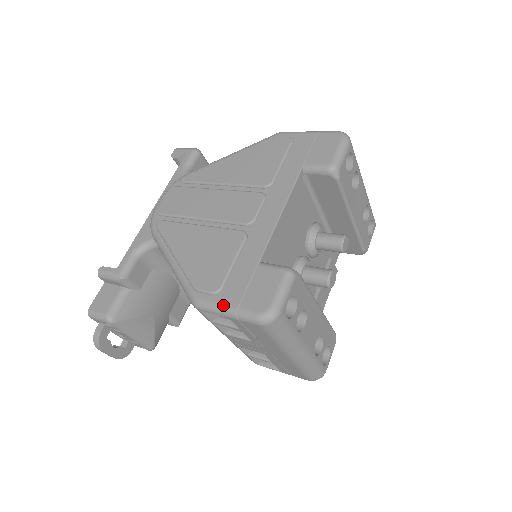
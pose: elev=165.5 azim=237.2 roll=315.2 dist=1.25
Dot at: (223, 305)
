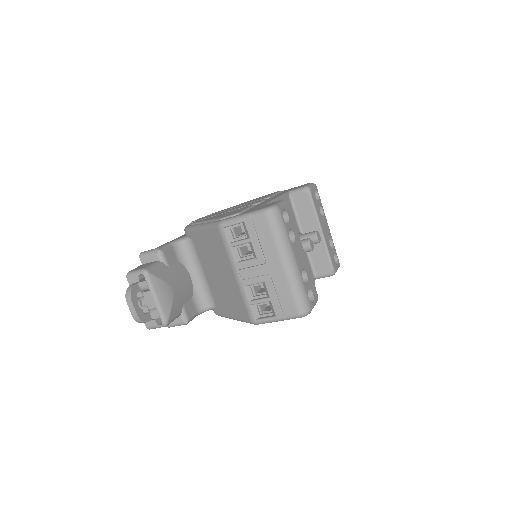
Dot at: (241, 214)
